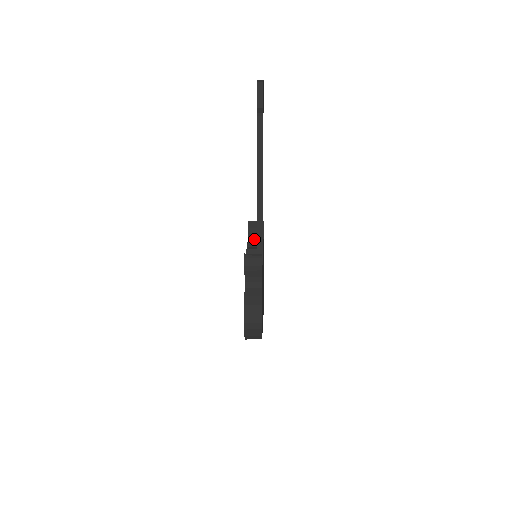
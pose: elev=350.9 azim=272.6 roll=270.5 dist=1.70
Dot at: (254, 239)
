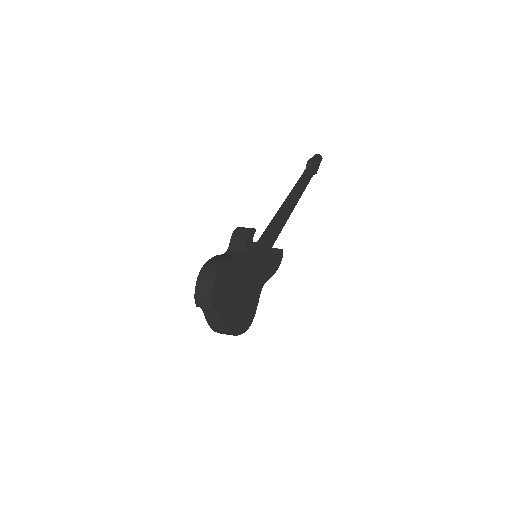
Dot at: occluded
